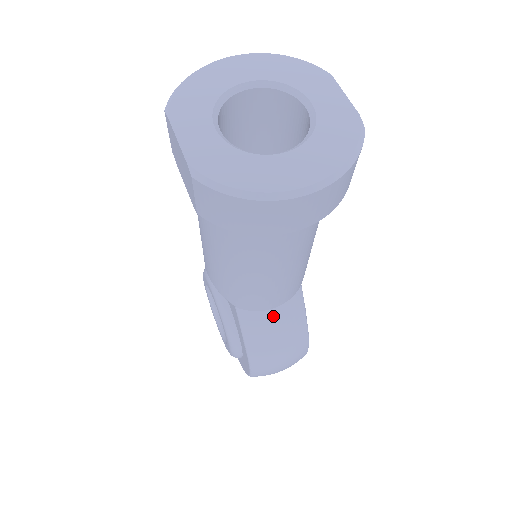
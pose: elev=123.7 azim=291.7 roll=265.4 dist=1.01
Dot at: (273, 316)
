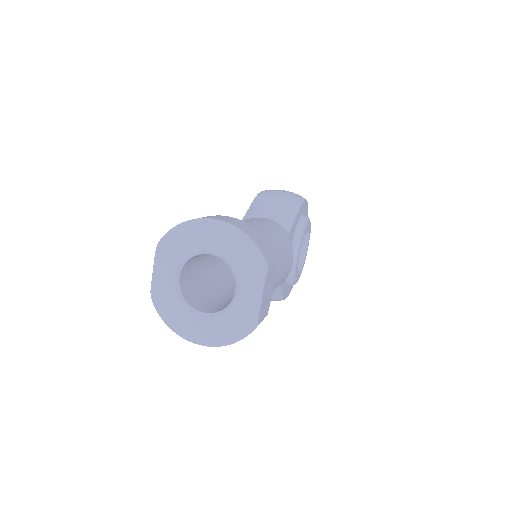
Dot at: occluded
